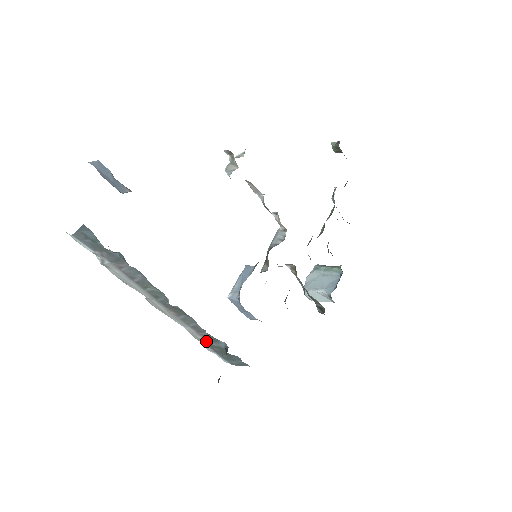
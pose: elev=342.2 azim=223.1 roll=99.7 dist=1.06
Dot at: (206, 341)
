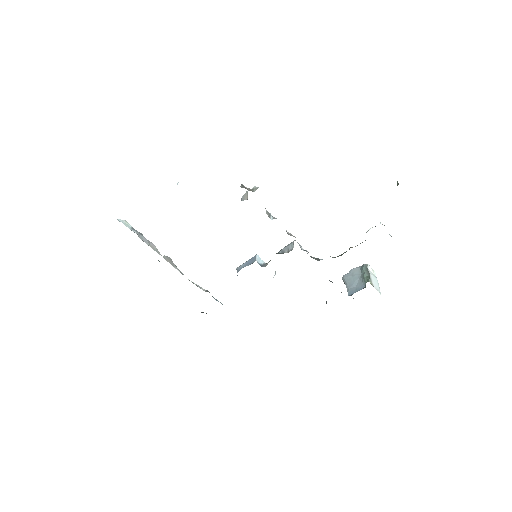
Dot at: occluded
